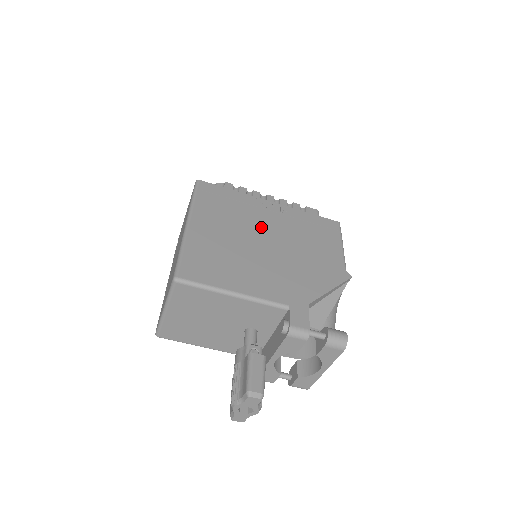
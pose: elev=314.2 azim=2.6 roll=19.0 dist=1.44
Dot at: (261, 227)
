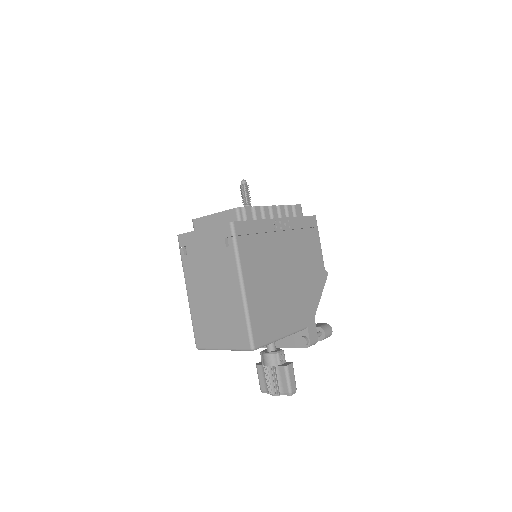
Dot at: (281, 257)
